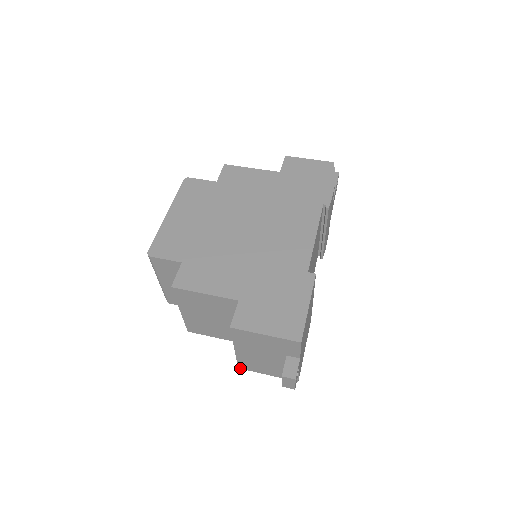
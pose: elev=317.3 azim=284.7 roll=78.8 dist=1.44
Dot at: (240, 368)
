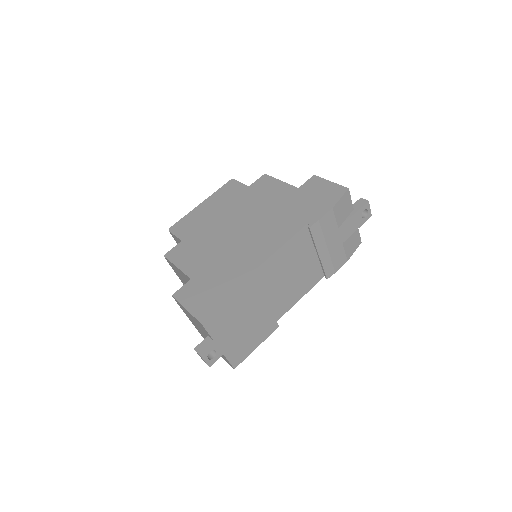
Dot at: occluded
